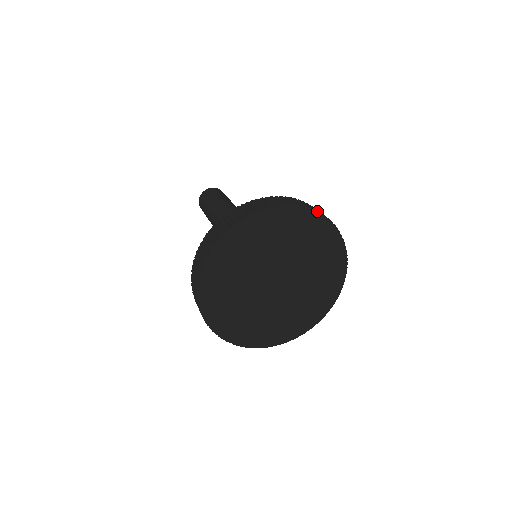
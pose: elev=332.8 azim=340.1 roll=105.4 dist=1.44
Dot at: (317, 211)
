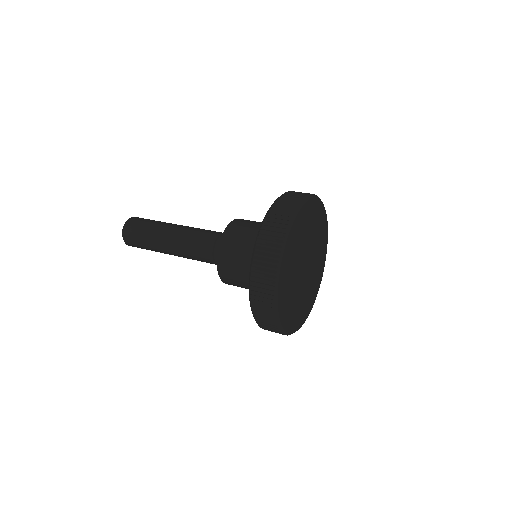
Dot at: occluded
